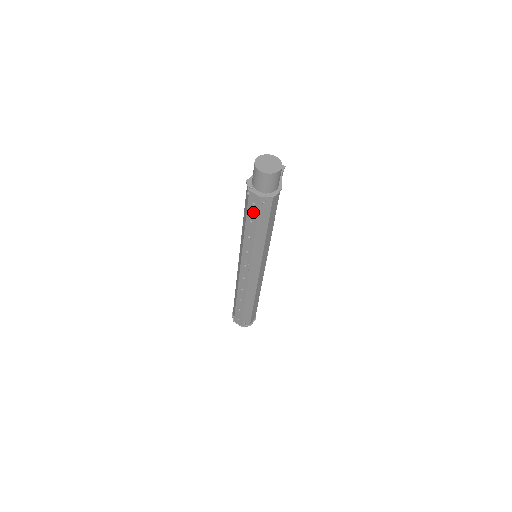
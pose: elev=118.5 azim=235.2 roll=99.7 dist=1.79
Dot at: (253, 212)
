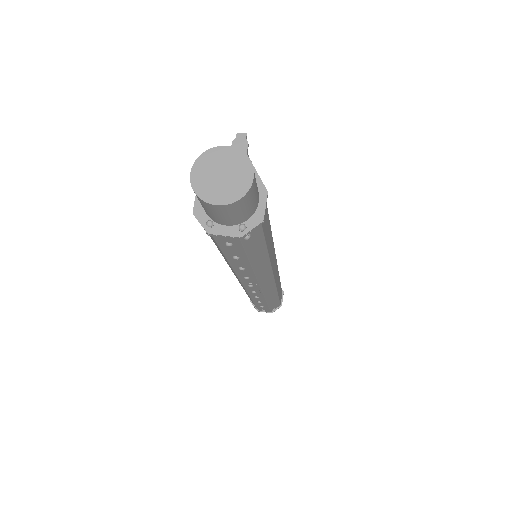
Dot at: (233, 250)
